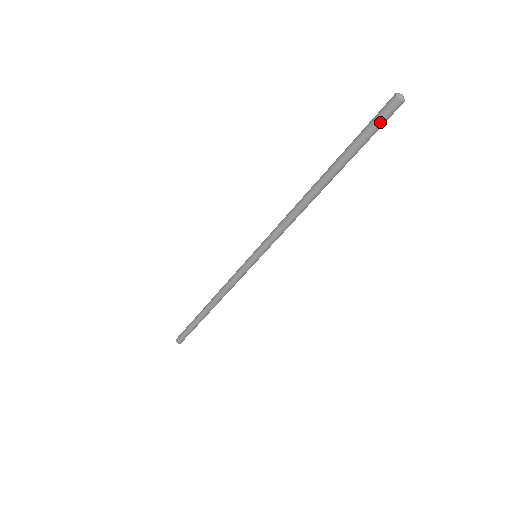
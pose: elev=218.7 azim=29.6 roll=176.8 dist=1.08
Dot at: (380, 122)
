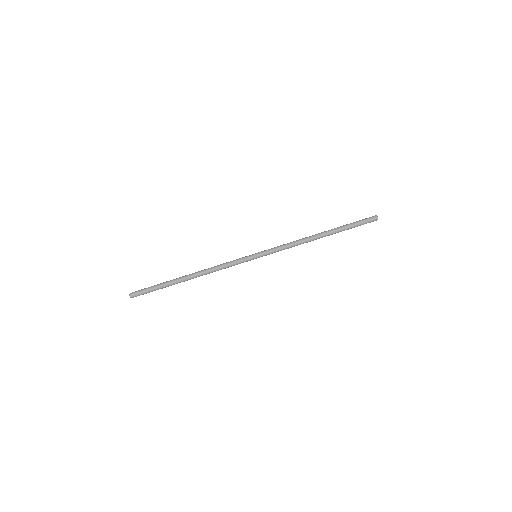
Dot at: (365, 221)
